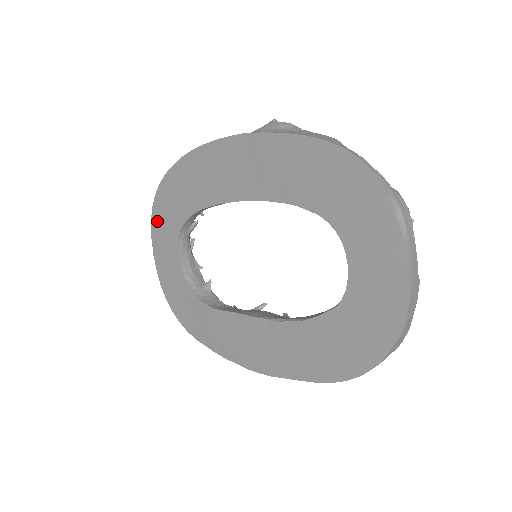
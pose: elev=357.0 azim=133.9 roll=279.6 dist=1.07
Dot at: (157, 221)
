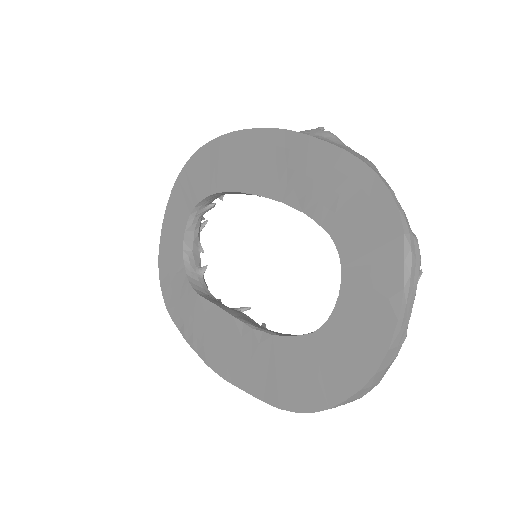
Dot at: (177, 190)
